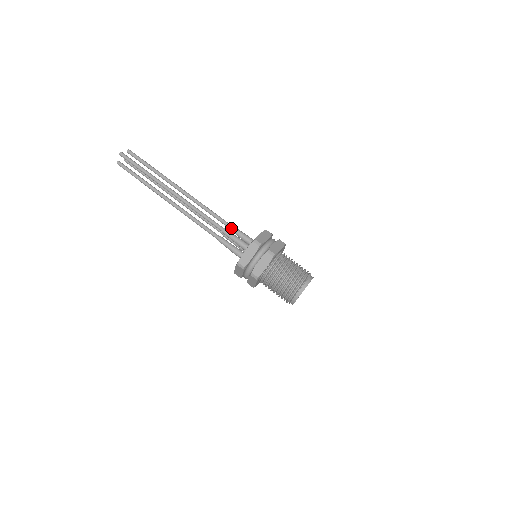
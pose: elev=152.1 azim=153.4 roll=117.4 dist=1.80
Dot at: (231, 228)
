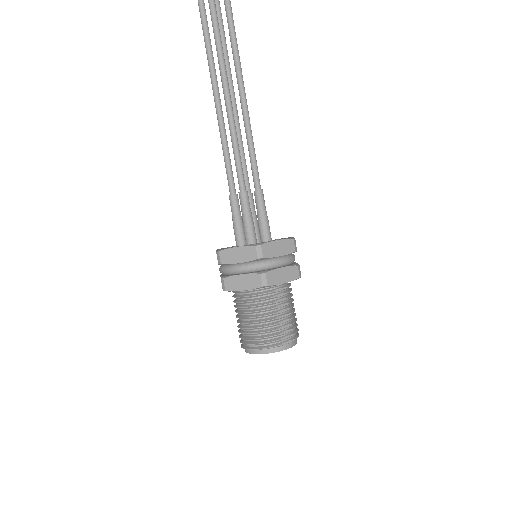
Dot at: (257, 196)
